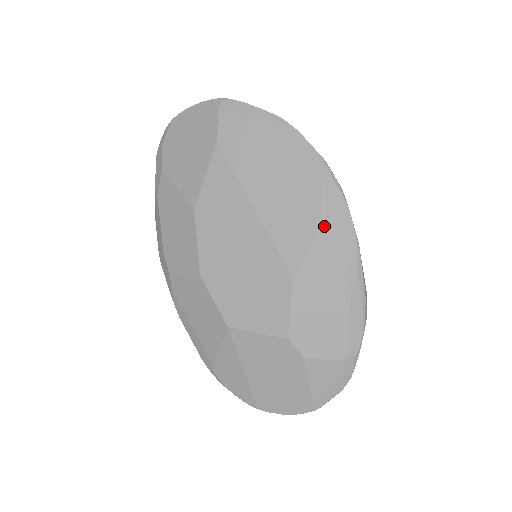
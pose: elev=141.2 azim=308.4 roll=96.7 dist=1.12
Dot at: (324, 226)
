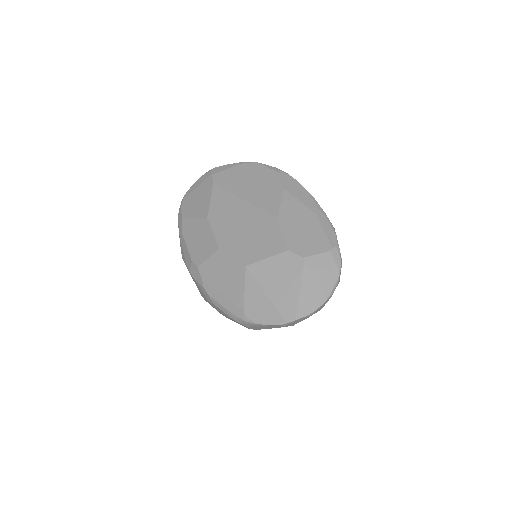
Dot at: (287, 190)
